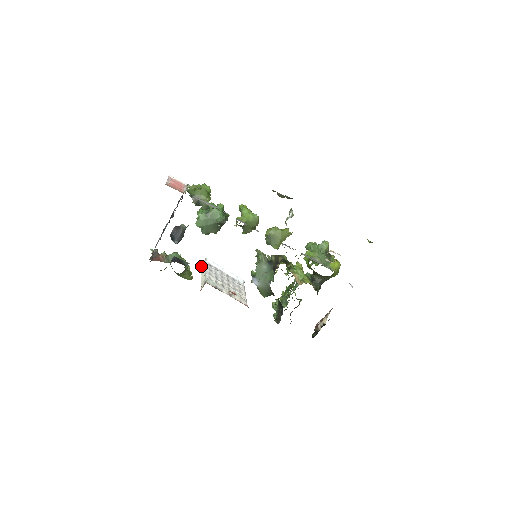
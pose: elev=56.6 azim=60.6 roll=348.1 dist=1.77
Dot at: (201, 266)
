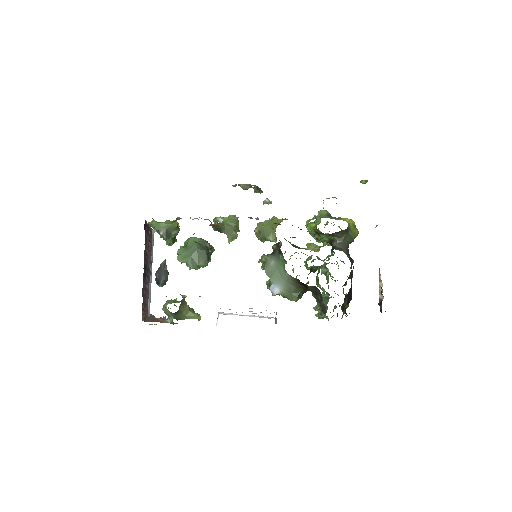
Dot at: (217, 323)
